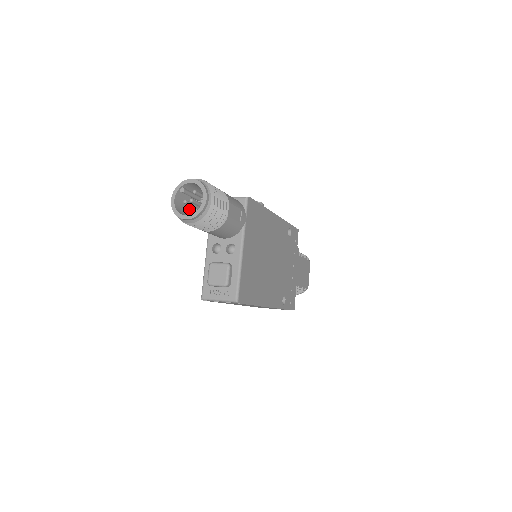
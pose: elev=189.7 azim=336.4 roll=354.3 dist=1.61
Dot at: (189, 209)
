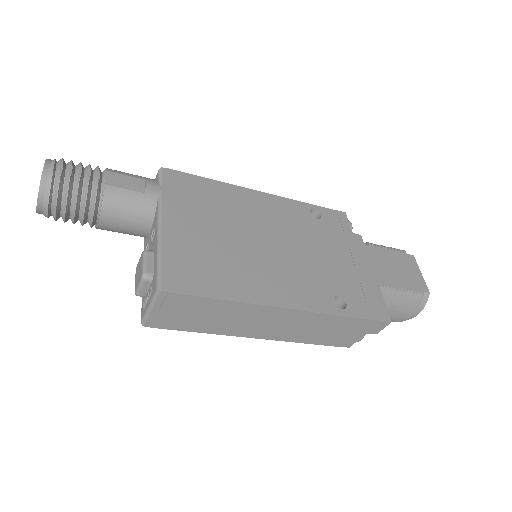
Dot at: occluded
